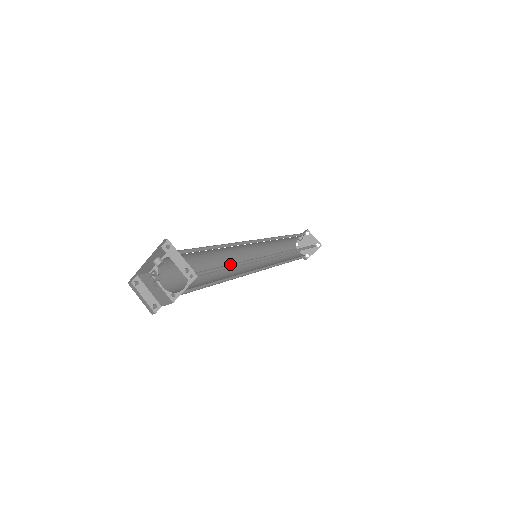
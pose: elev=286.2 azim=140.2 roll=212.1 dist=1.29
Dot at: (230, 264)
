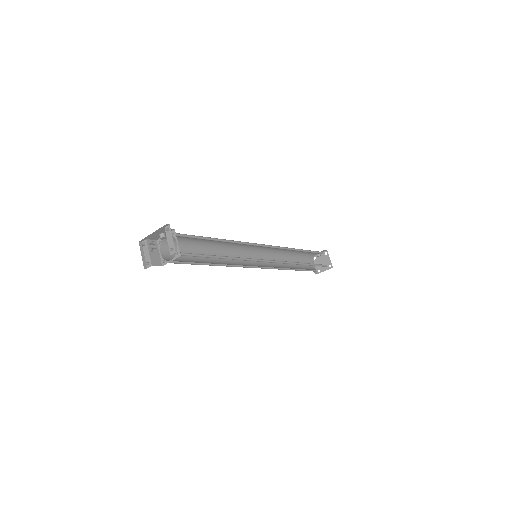
Dot at: occluded
